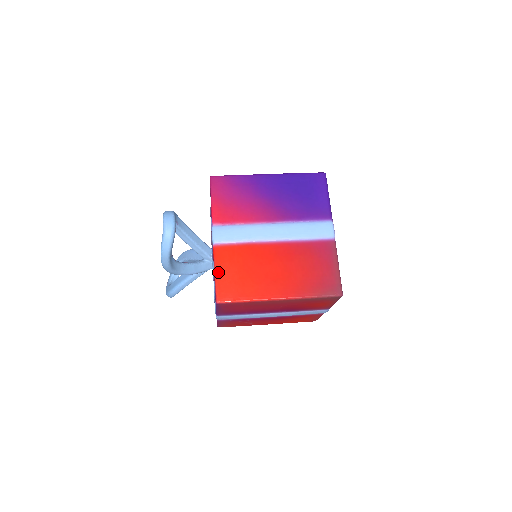
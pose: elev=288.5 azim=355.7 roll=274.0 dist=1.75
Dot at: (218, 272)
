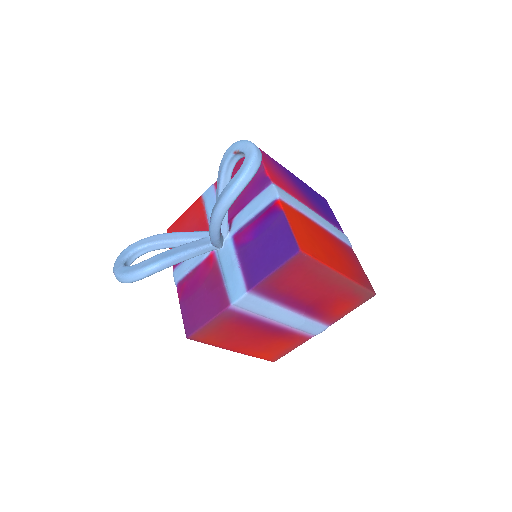
Dot at: (292, 223)
